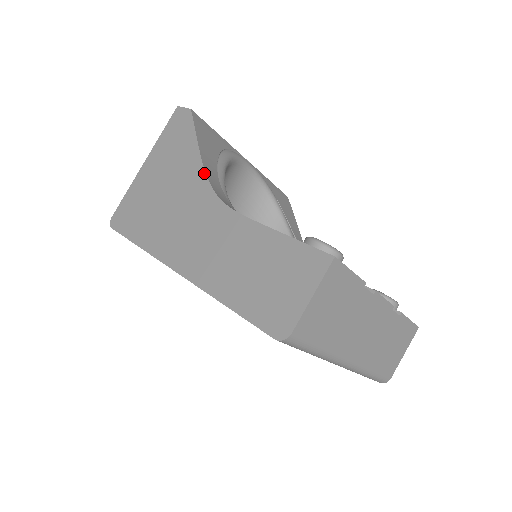
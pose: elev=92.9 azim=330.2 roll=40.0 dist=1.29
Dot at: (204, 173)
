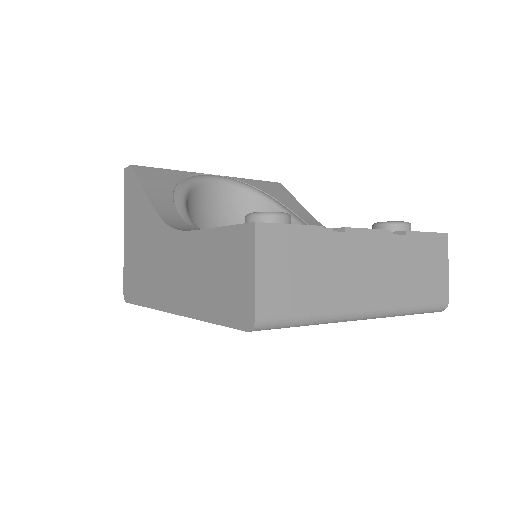
Dot at: (155, 213)
